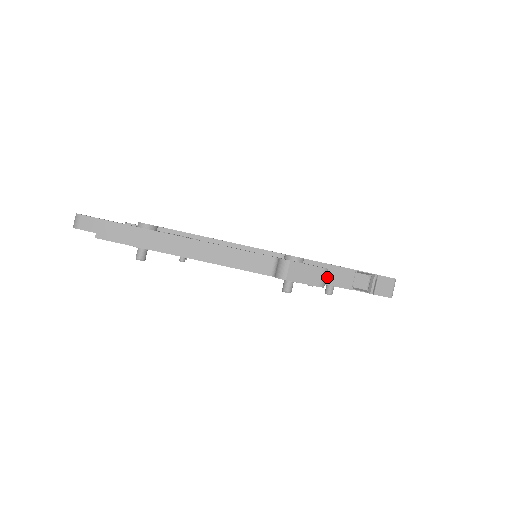
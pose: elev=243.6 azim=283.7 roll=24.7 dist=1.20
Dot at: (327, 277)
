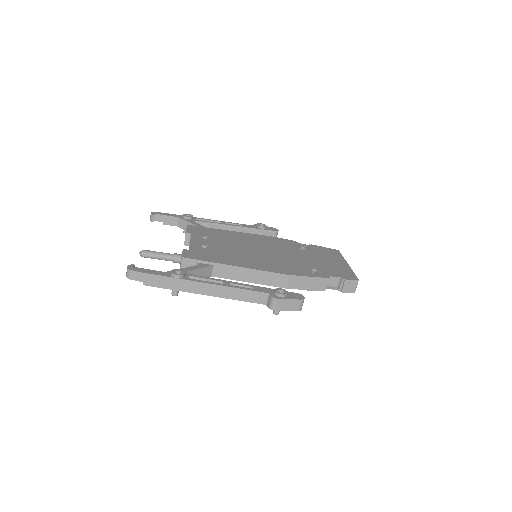
Dot at: (307, 285)
